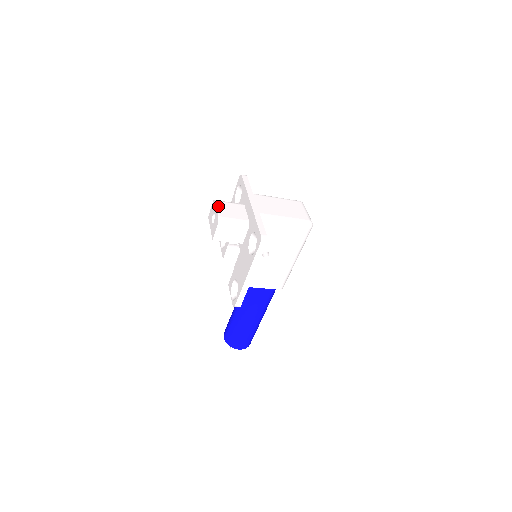
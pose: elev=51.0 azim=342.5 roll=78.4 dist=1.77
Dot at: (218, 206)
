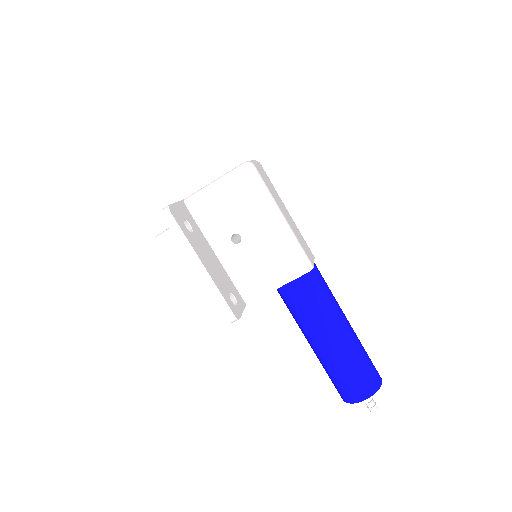
Dot at: occluded
